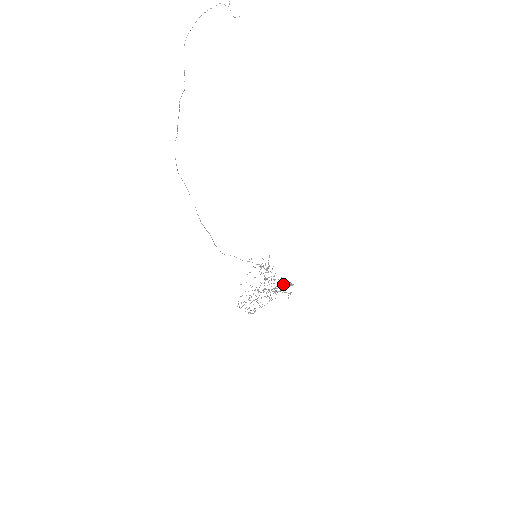
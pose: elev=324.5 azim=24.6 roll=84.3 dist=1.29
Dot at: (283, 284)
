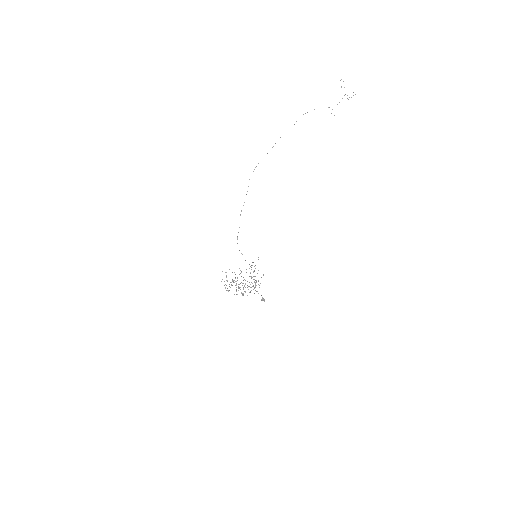
Dot at: occluded
